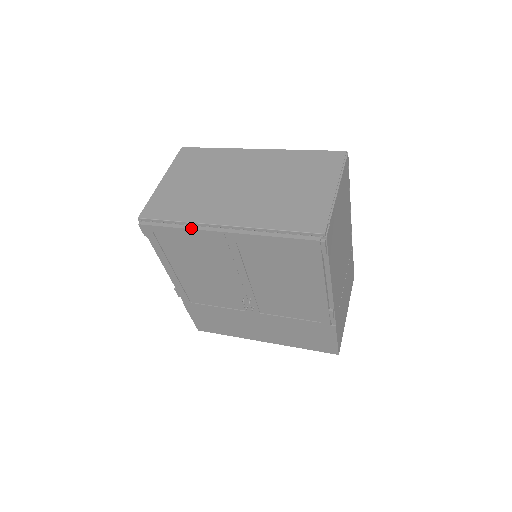
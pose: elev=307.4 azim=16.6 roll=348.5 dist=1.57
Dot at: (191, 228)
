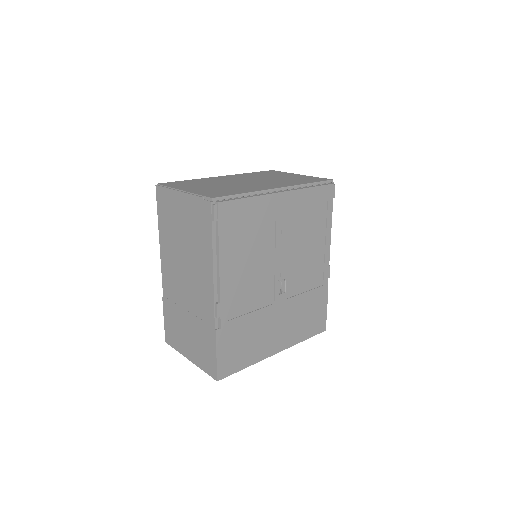
Dot at: (259, 195)
